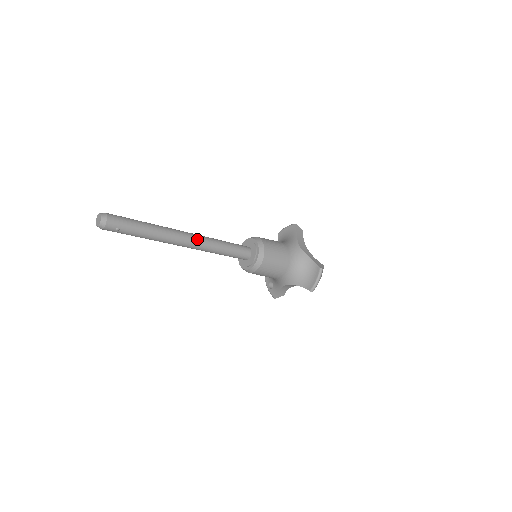
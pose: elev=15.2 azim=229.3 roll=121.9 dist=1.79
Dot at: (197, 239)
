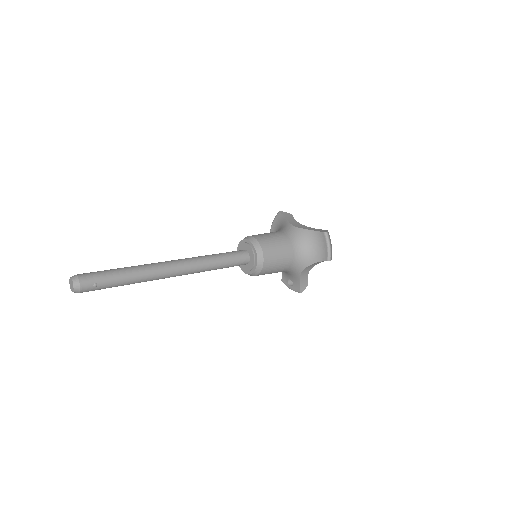
Dot at: (184, 262)
